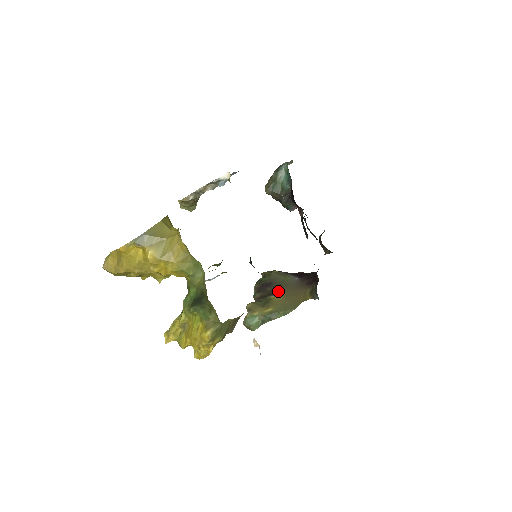
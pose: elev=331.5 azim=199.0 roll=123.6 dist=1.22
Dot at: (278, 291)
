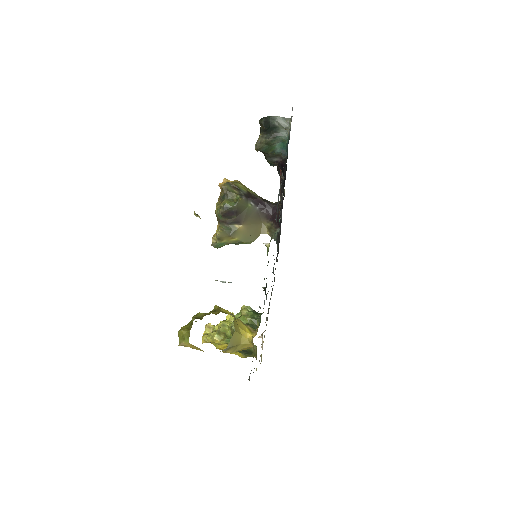
Dot at: (242, 221)
